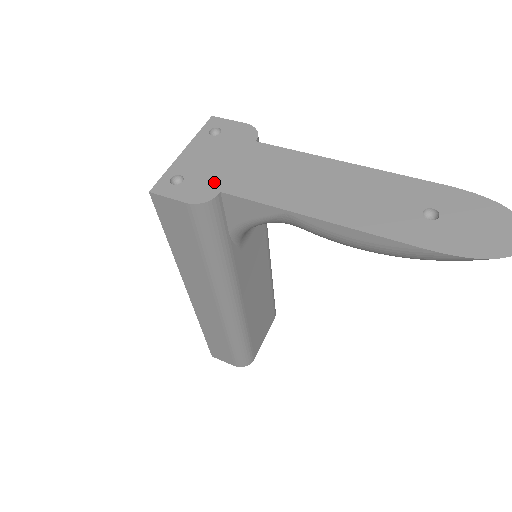
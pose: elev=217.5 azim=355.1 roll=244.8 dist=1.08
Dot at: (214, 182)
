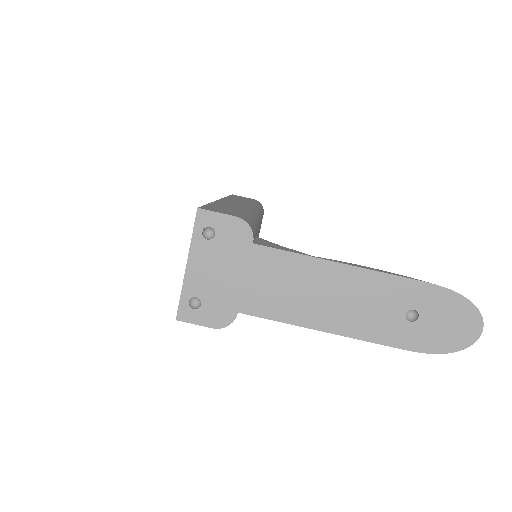
Dot at: (229, 302)
